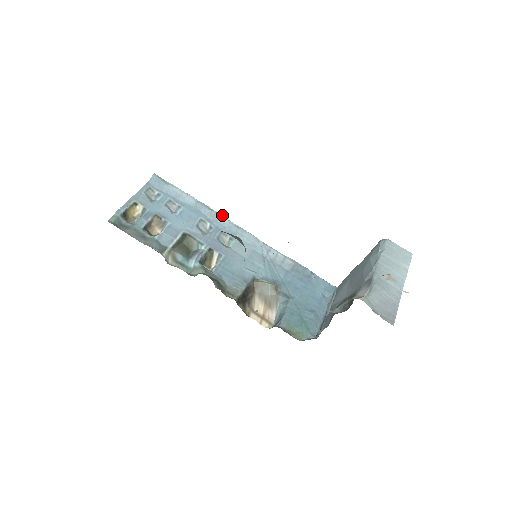
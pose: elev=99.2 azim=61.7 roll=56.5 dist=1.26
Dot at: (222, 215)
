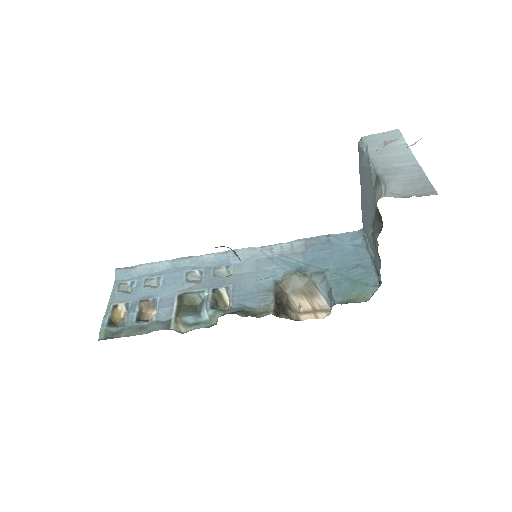
Dot at: occluded
